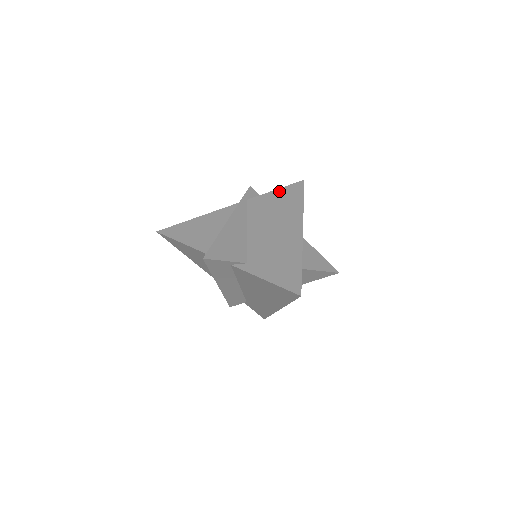
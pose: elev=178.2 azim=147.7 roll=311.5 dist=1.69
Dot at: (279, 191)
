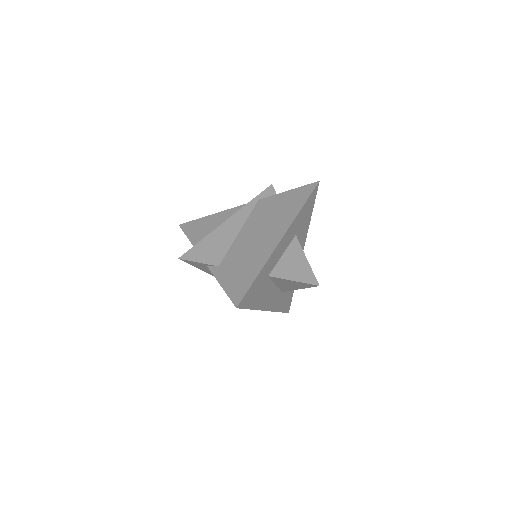
Dot at: (289, 192)
